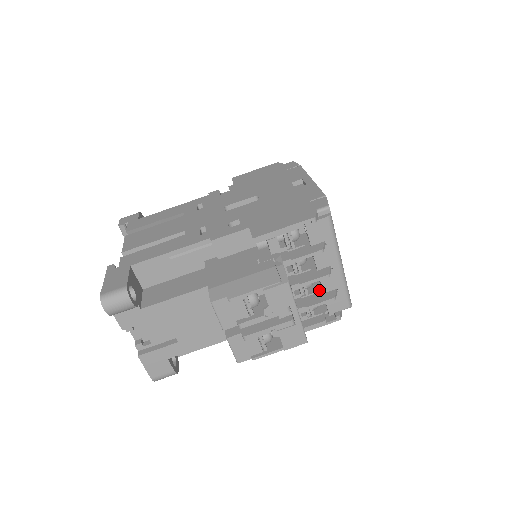
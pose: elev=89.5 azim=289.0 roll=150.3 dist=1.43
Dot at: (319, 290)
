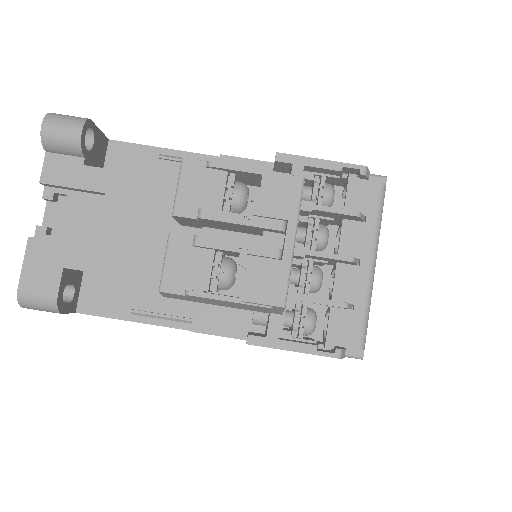
Dot at: occluded
